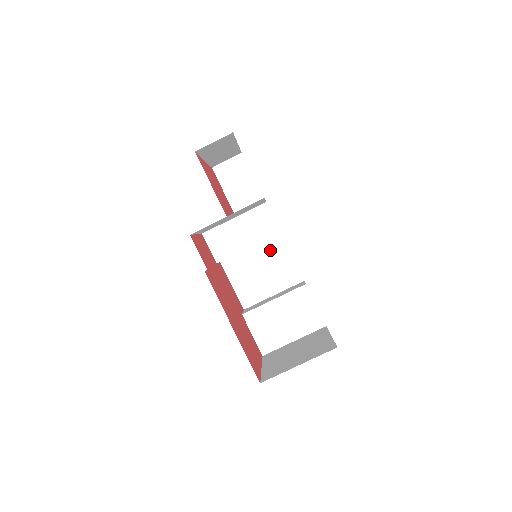
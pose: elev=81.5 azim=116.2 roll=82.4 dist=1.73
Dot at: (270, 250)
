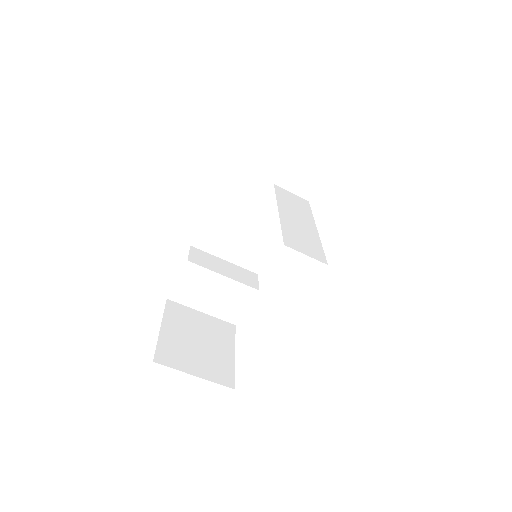
Dot at: occluded
